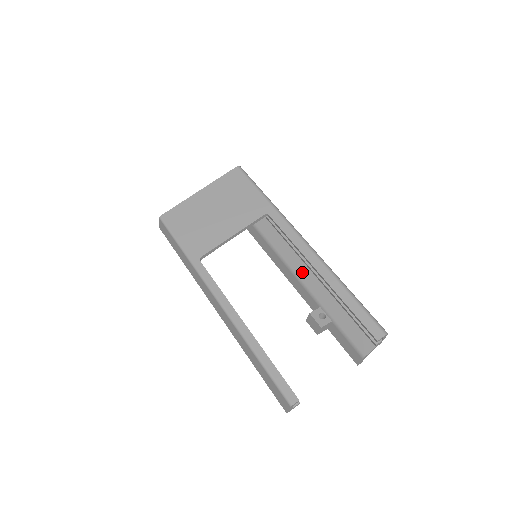
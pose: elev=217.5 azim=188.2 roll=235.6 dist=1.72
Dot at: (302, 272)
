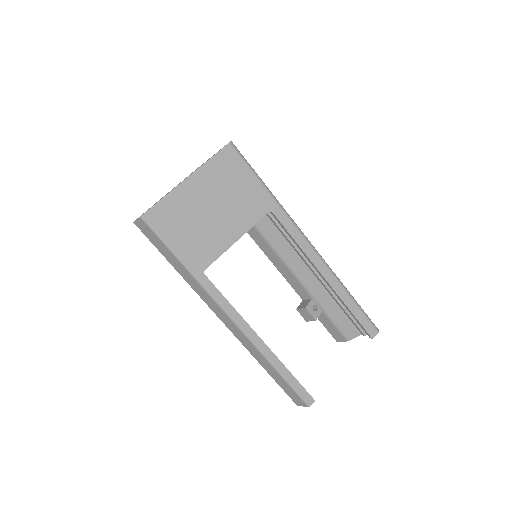
Dot at: (297, 267)
